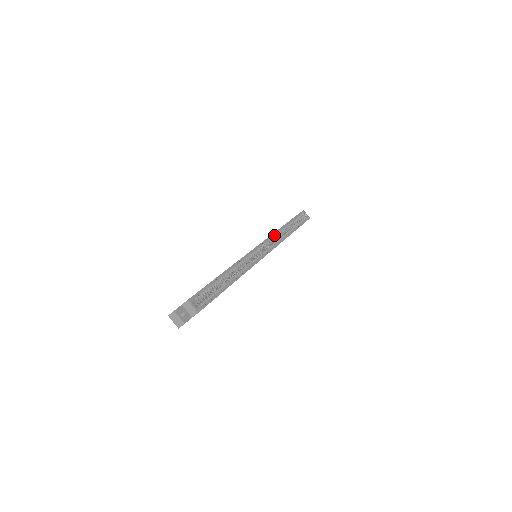
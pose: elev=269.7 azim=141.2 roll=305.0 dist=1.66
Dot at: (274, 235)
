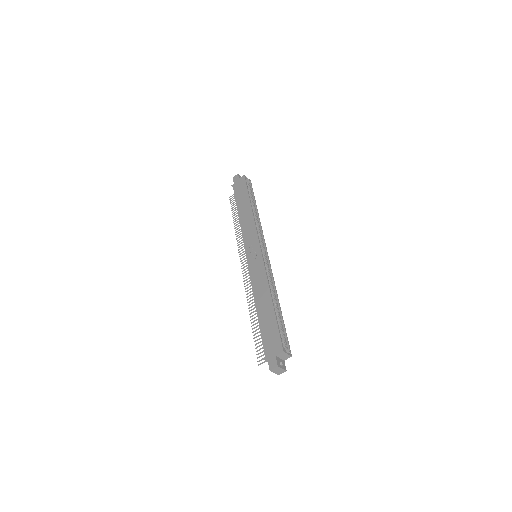
Dot at: (255, 225)
